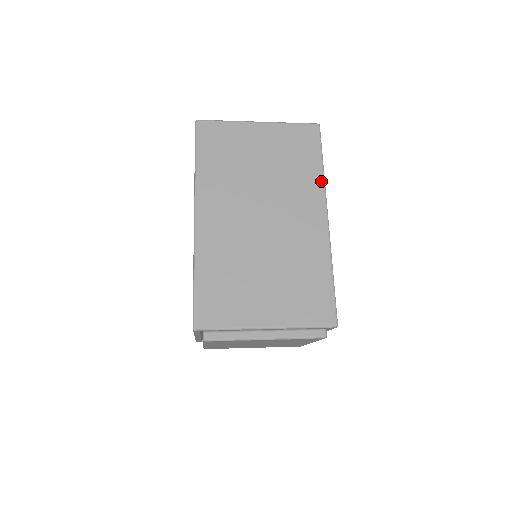
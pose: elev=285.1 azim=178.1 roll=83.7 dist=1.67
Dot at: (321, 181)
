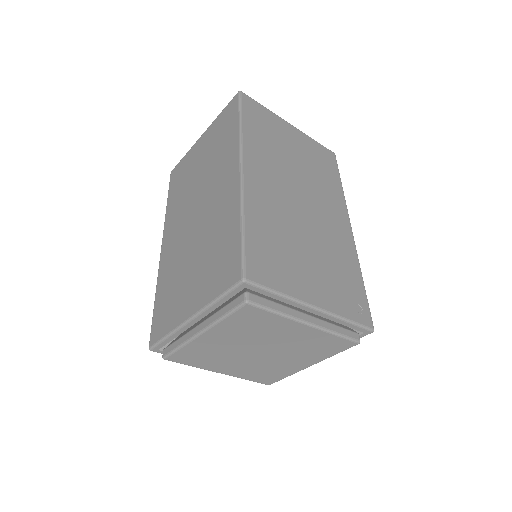
Dot at: (237, 138)
